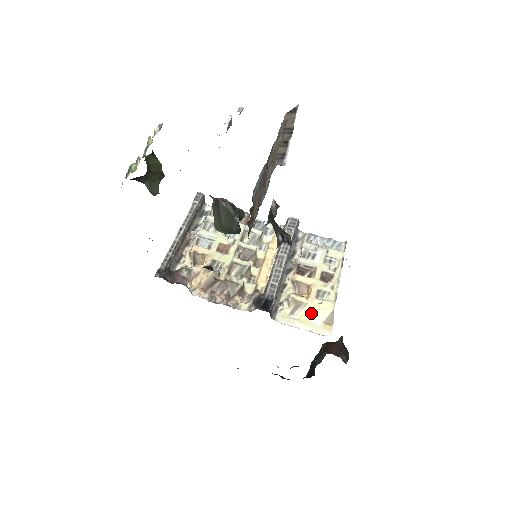
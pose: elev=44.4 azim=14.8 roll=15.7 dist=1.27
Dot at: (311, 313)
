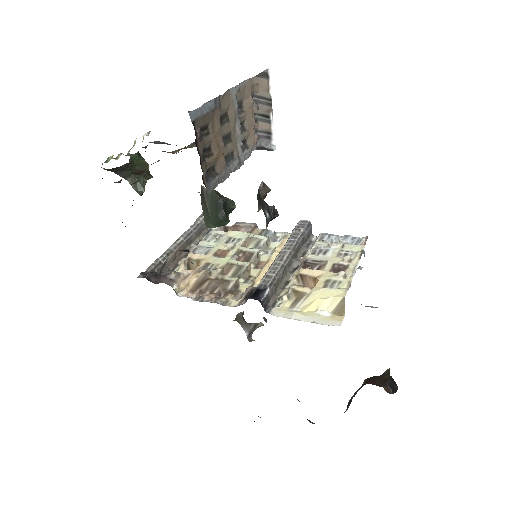
Dot at: (315, 303)
